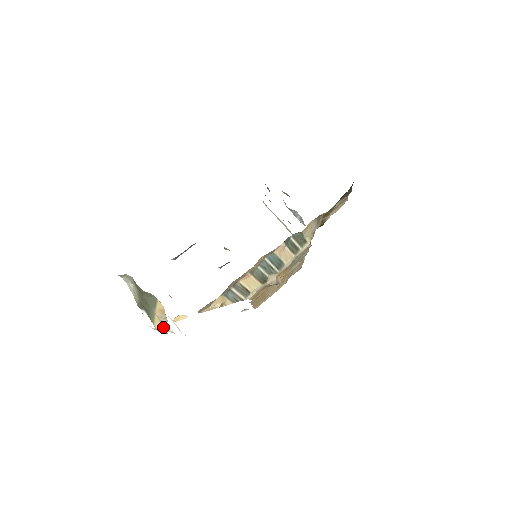
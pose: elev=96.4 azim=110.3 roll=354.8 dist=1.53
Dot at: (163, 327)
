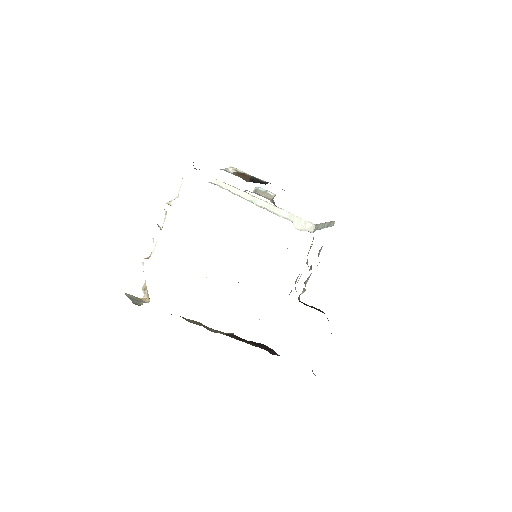
Dot at: (153, 251)
